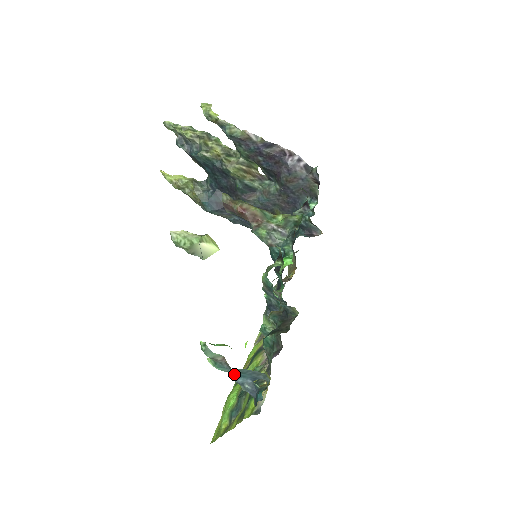
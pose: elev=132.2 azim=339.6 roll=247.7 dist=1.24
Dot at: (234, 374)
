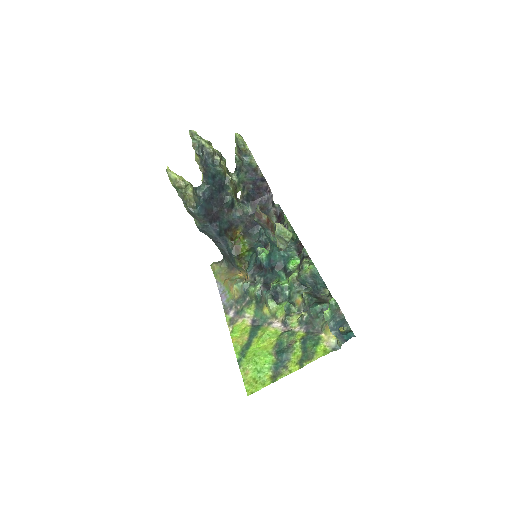
Dot at: (334, 323)
